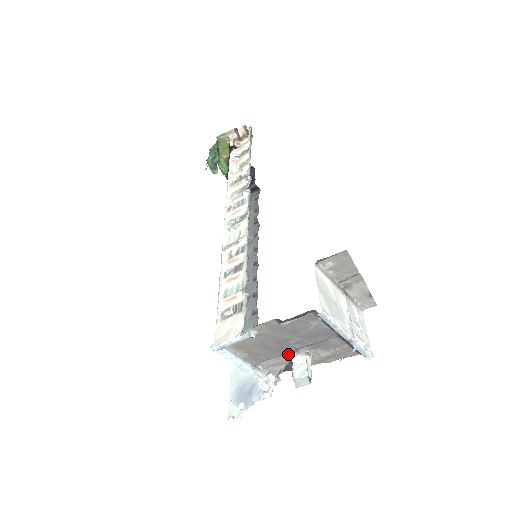
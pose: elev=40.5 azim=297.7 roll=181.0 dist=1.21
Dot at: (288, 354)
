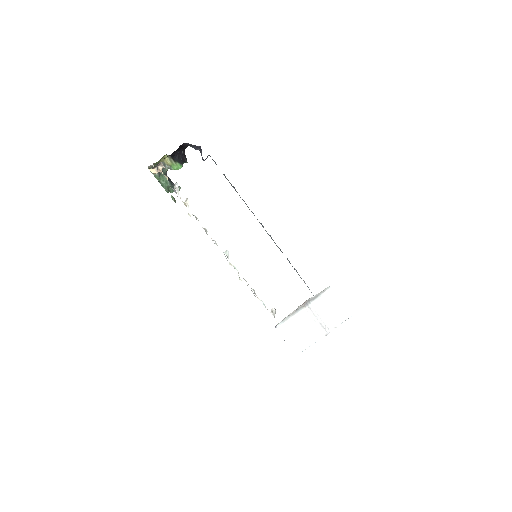
Dot at: occluded
